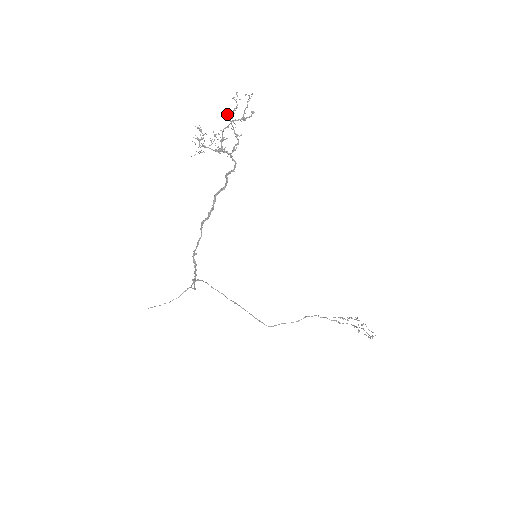
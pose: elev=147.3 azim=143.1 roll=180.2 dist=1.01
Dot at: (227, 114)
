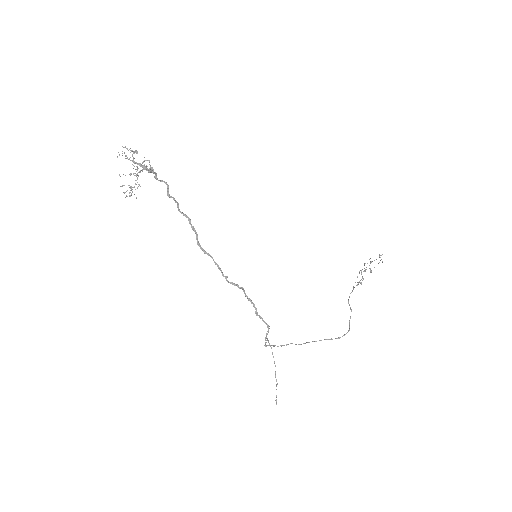
Dot at: (126, 158)
